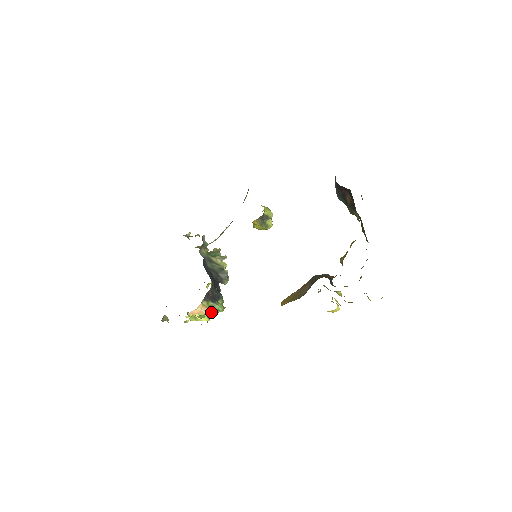
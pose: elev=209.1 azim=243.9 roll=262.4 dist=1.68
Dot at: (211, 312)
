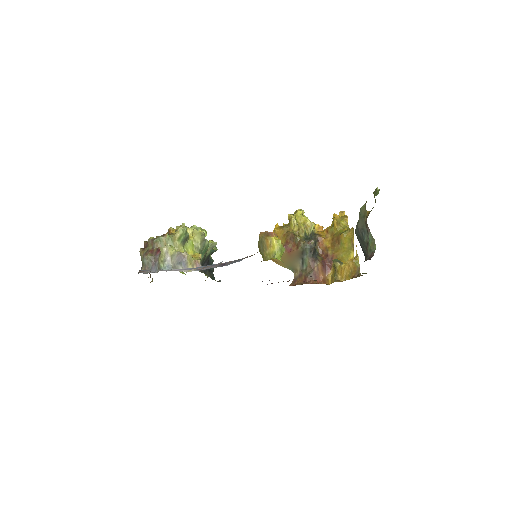
Dot at: occluded
